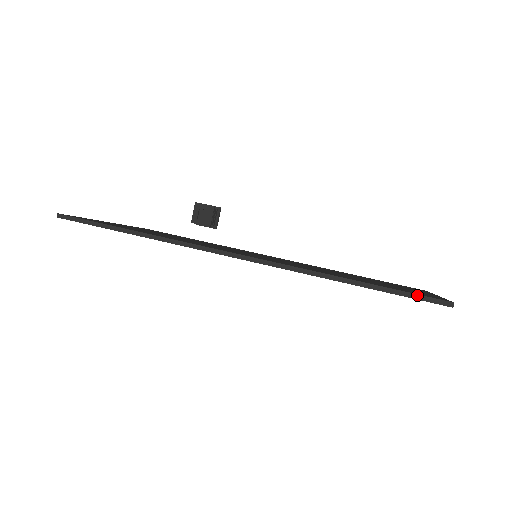
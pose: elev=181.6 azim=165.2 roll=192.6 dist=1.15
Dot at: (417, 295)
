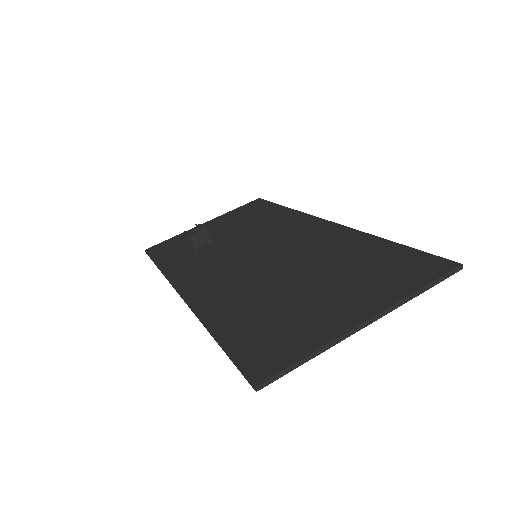
Dot at: (238, 368)
